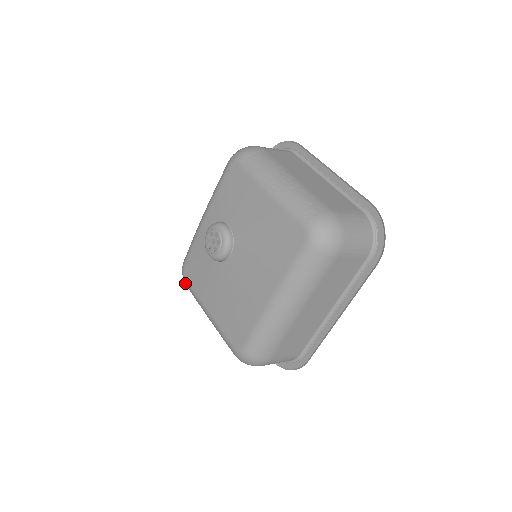
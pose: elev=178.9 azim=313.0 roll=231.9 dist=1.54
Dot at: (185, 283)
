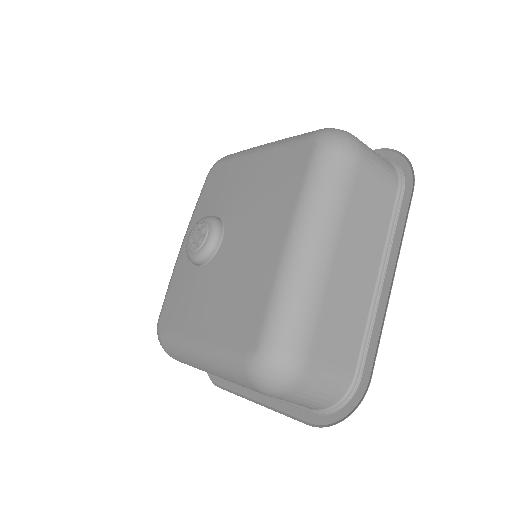
Dot at: (162, 341)
